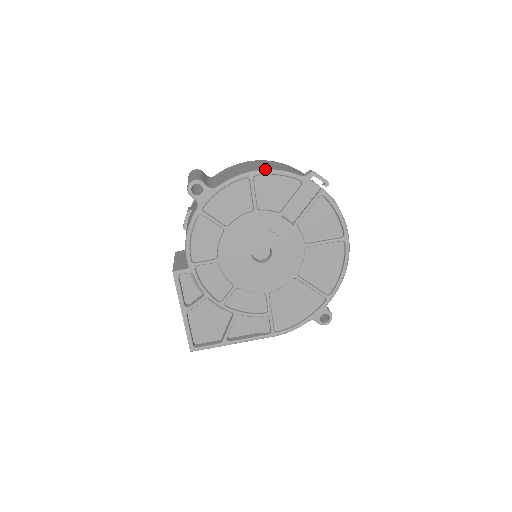
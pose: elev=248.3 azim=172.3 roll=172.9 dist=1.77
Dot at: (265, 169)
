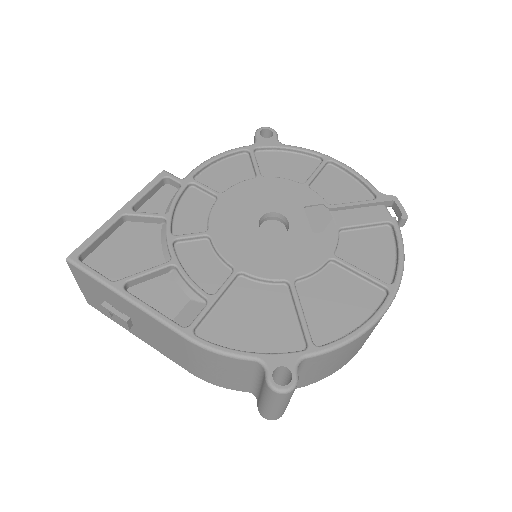
Dot at: (345, 165)
